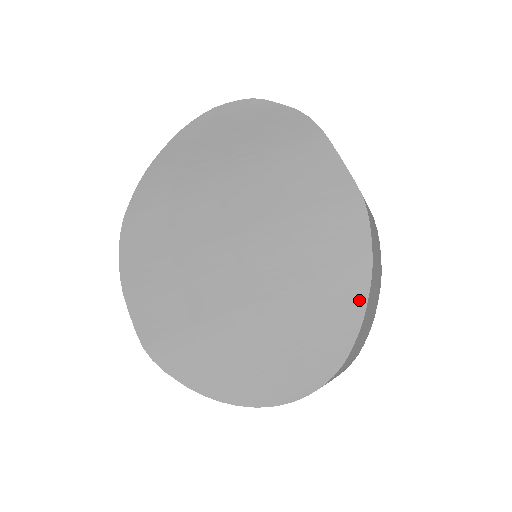
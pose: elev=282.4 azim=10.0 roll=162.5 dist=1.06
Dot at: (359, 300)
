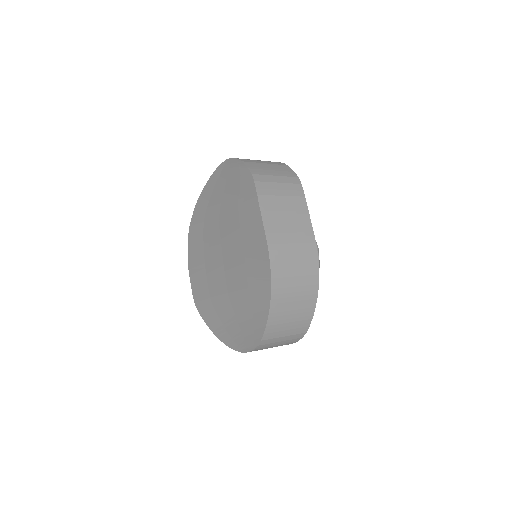
Dot at: (266, 307)
